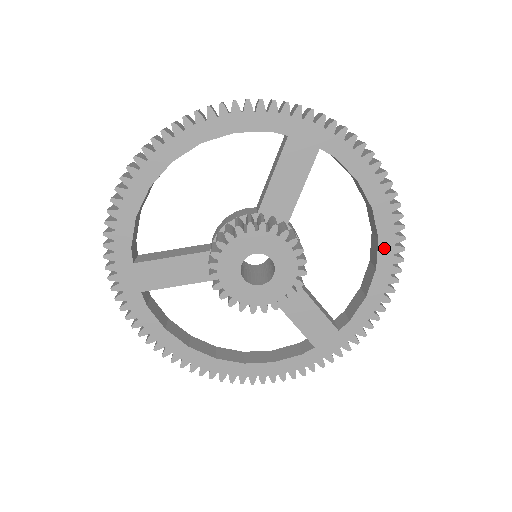
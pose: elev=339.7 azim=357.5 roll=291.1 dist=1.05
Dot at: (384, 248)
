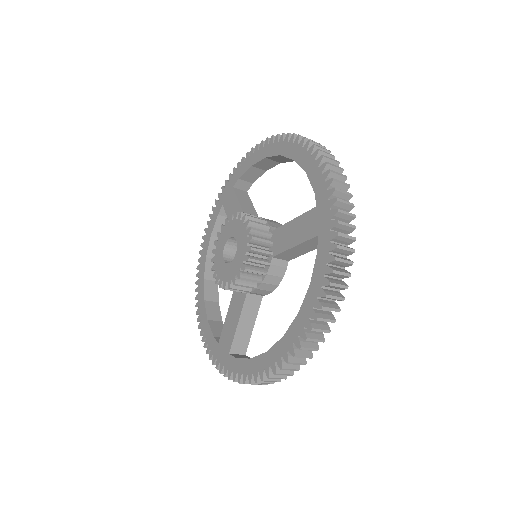
Dot at: (286, 151)
